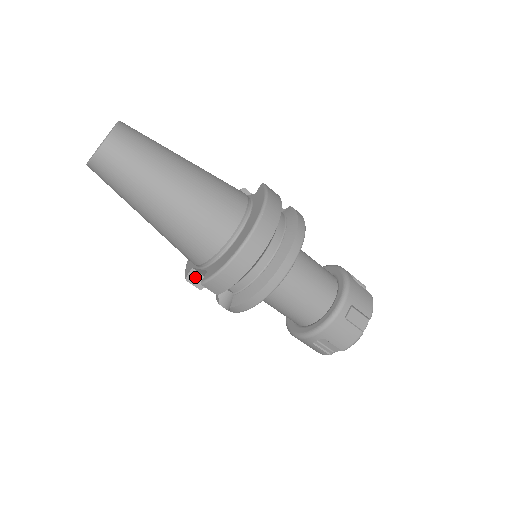
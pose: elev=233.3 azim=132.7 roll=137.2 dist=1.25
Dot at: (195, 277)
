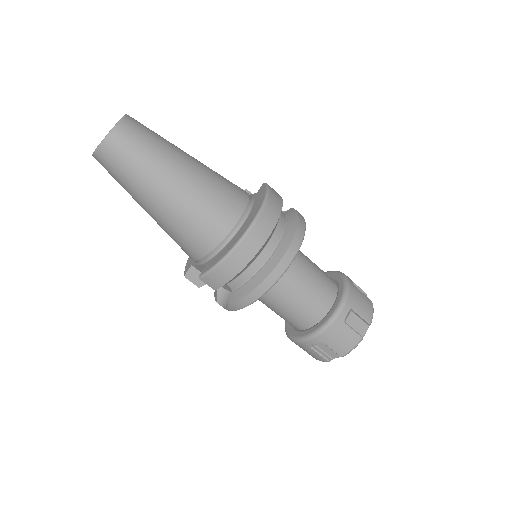
Dot at: (194, 274)
